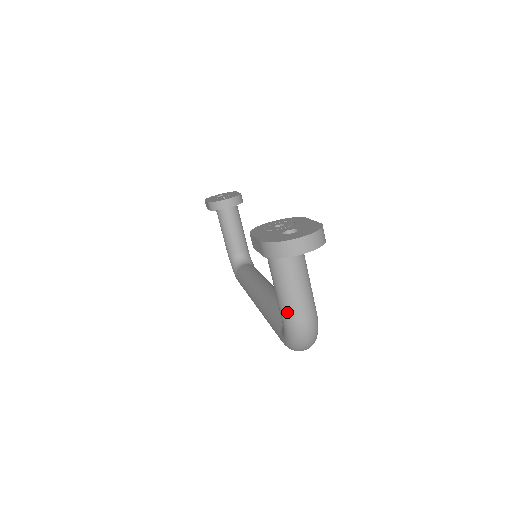
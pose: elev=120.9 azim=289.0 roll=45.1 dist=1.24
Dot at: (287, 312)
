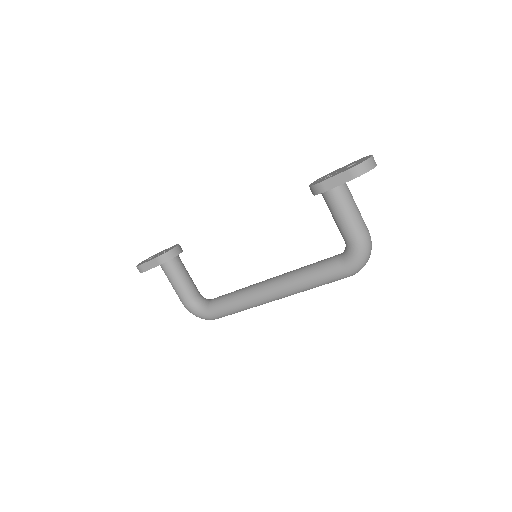
Dot at: (359, 230)
